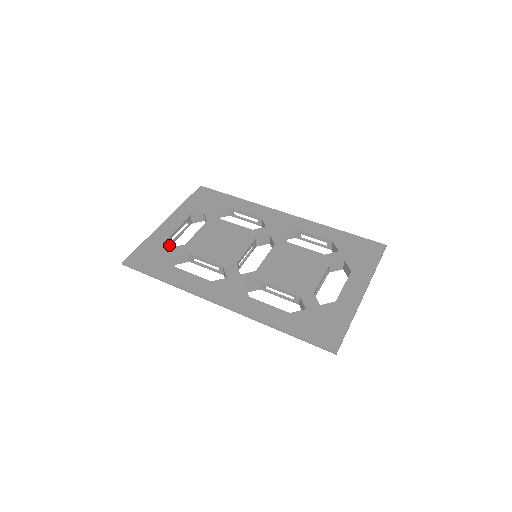
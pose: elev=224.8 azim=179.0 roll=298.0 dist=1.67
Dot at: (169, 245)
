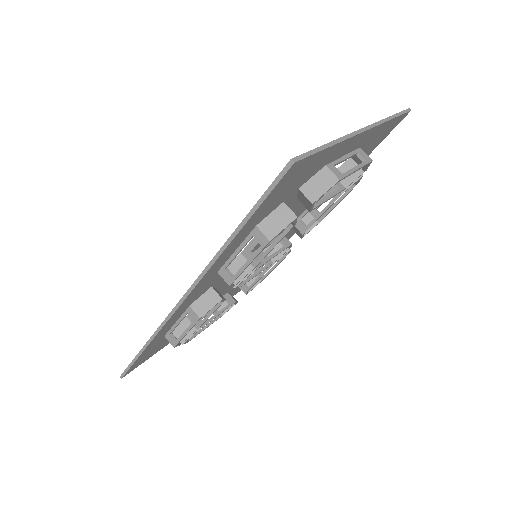
Dot at: occluded
